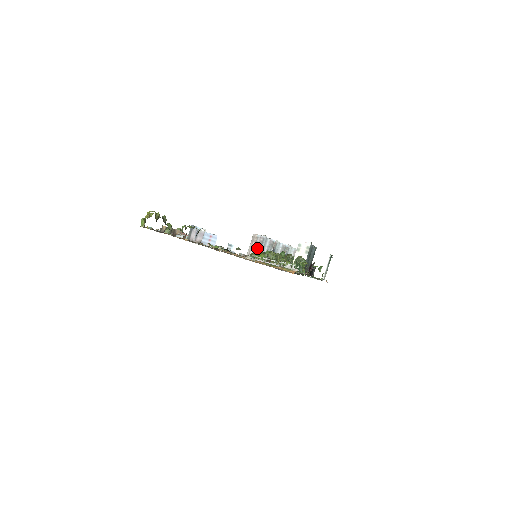
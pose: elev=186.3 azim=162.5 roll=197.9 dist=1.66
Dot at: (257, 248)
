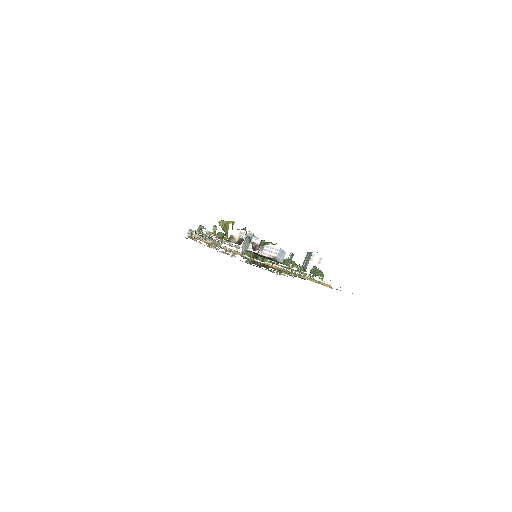
Dot at: occluded
